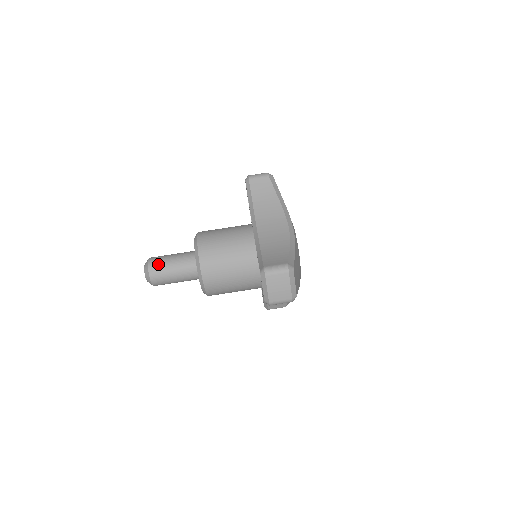
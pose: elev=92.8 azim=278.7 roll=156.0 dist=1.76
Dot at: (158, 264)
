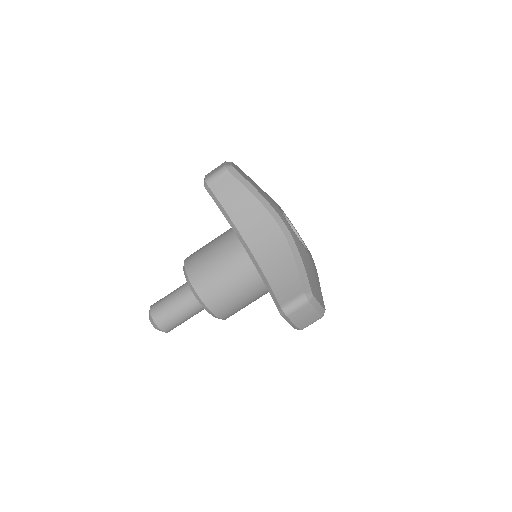
Dot at: (163, 316)
